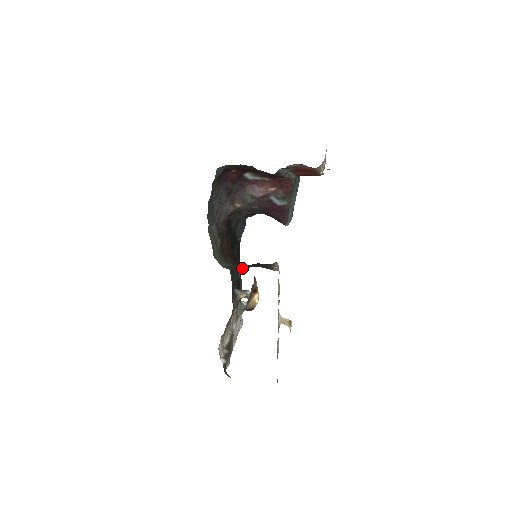
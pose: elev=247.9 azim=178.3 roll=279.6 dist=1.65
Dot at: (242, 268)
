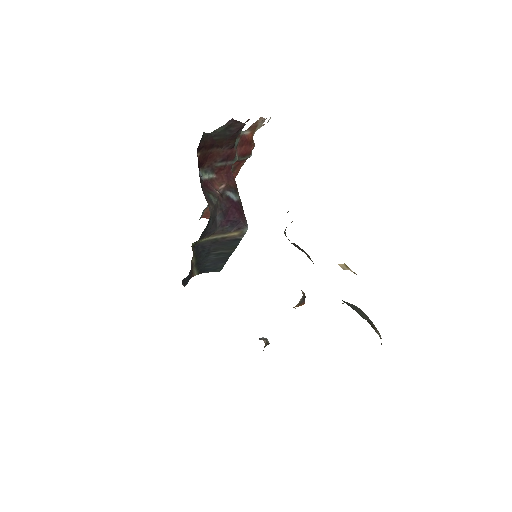
Dot at: occluded
